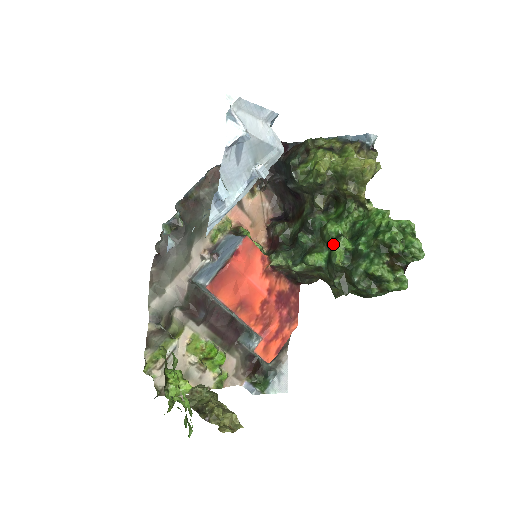
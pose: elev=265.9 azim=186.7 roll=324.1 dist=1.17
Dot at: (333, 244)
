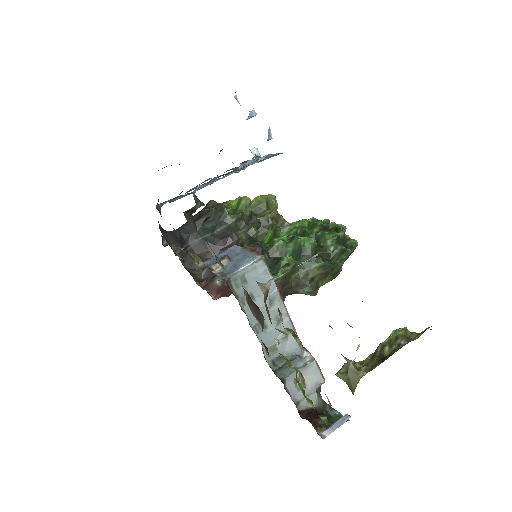
Dot at: (297, 237)
